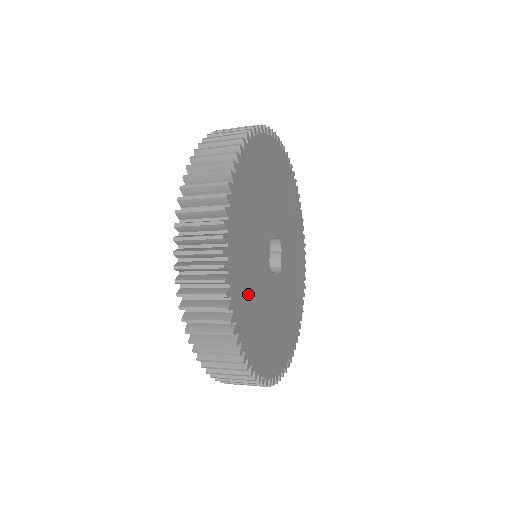
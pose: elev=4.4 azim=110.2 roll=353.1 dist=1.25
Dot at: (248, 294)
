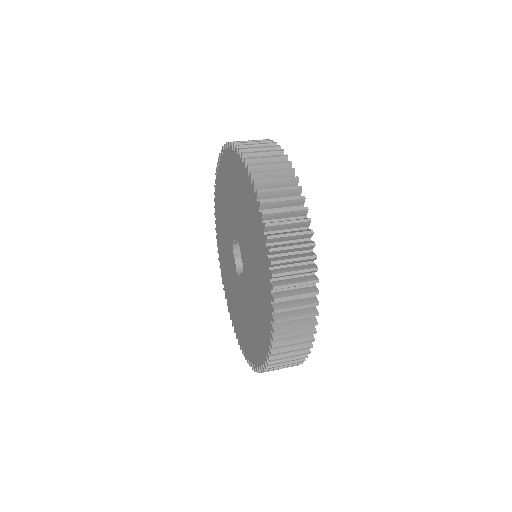
Dot at: occluded
